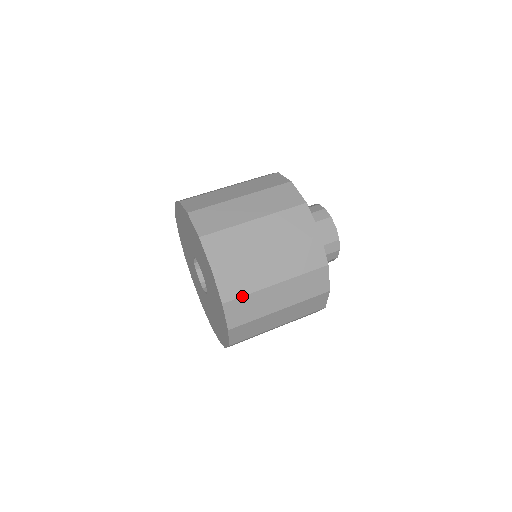
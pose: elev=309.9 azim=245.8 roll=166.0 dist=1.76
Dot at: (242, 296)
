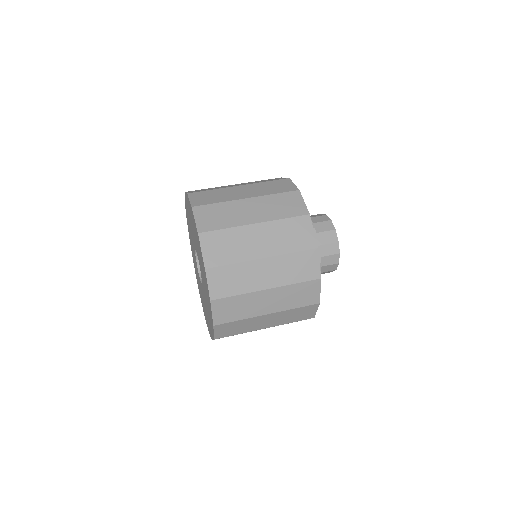
Dot at: (231, 296)
